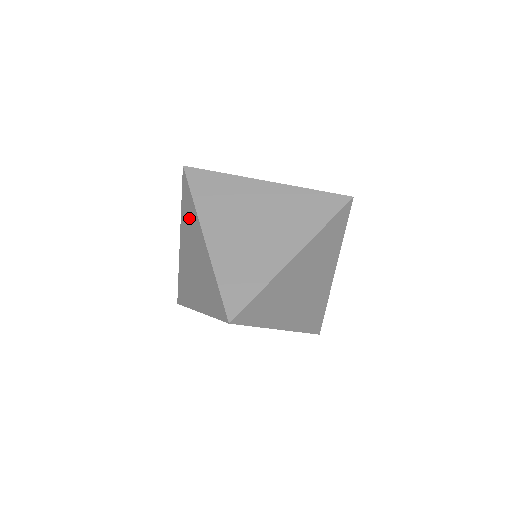
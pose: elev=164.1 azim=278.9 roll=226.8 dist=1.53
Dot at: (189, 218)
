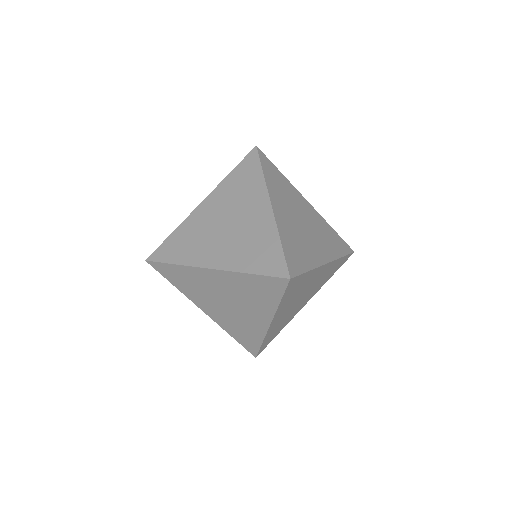
Dot at: (243, 186)
